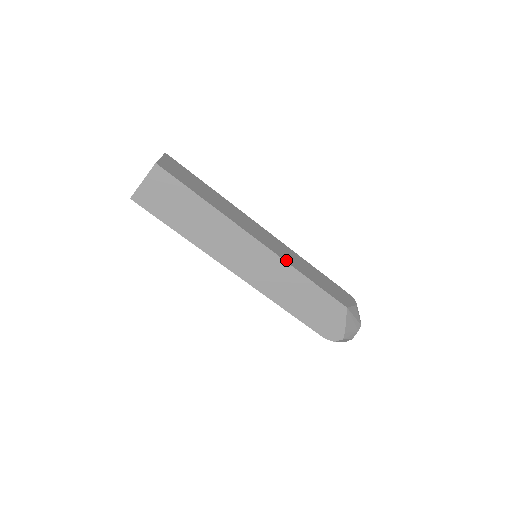
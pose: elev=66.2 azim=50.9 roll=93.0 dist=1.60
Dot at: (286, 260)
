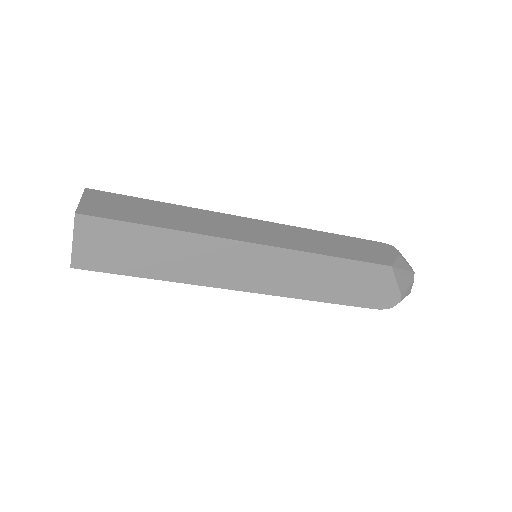
Dot at: (294, 248)
